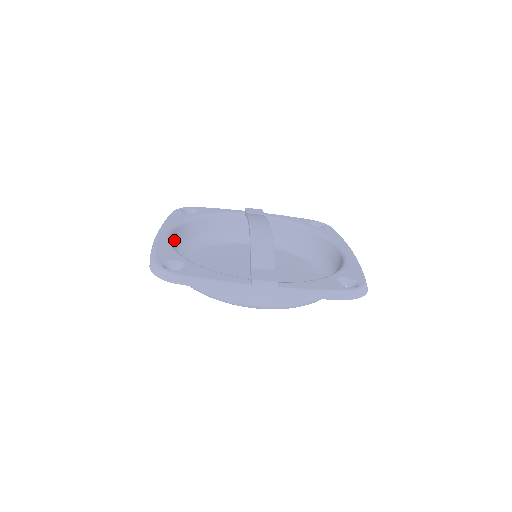
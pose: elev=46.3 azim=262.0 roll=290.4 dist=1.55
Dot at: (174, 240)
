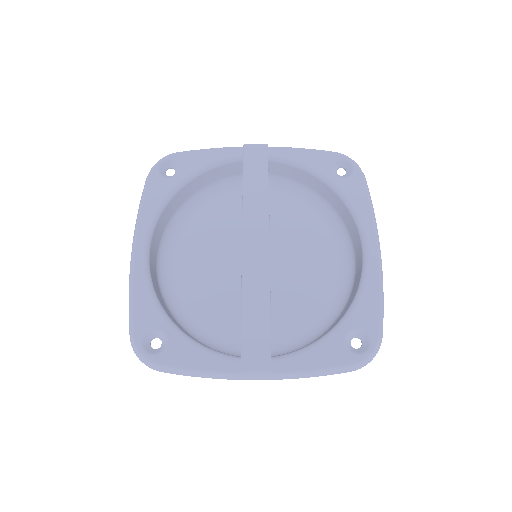
Dot at: (155, 241)
